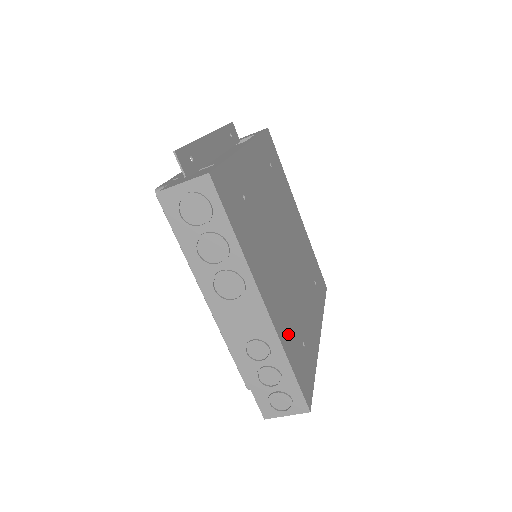
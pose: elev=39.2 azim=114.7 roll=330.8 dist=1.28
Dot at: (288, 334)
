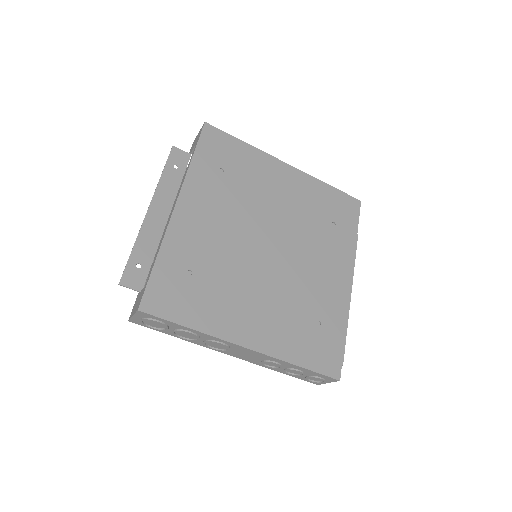
Dot at: (290, 339)
